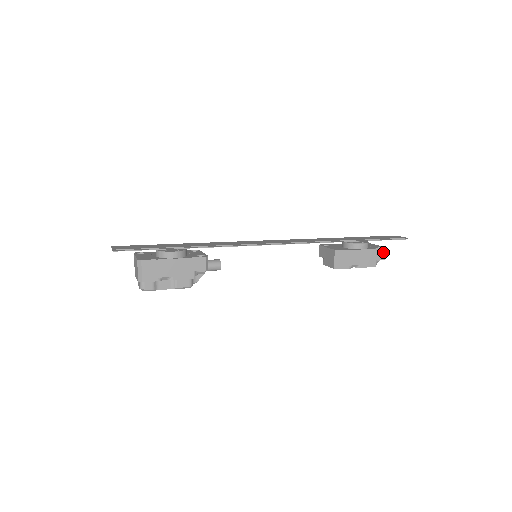
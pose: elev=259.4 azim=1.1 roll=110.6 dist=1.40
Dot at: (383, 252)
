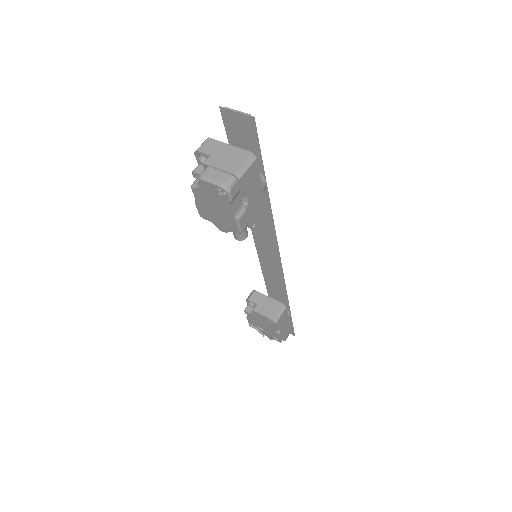
Dot at: (289, 333)
